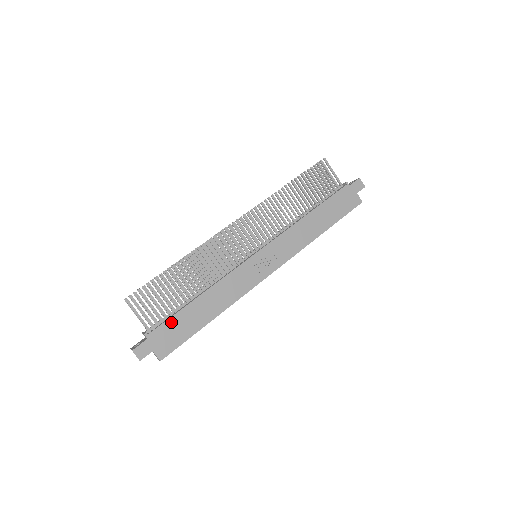
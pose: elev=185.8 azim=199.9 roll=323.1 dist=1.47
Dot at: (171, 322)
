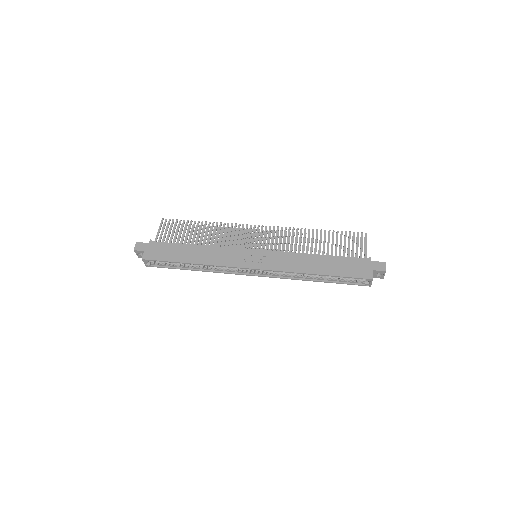
Dot at: (168, 245)
